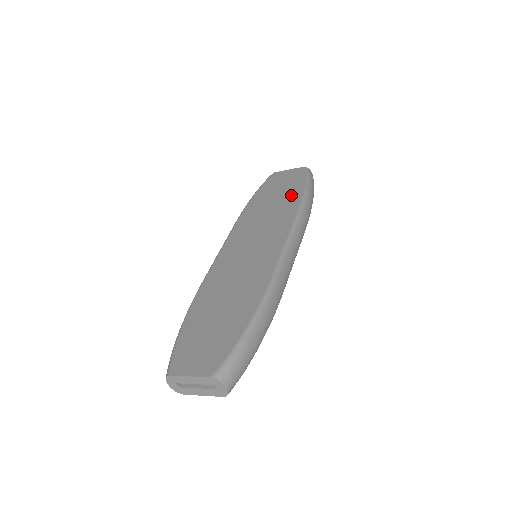
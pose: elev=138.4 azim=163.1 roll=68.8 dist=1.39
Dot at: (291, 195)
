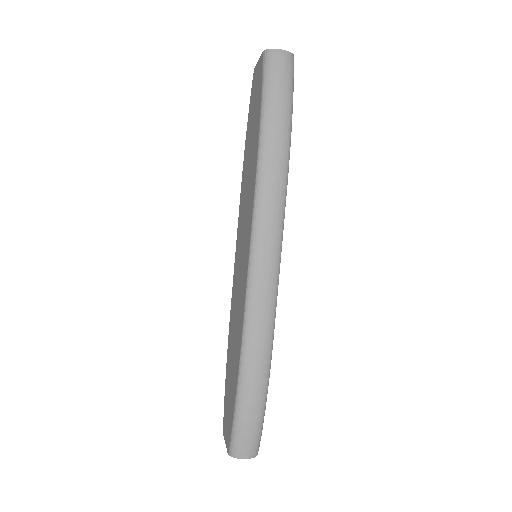
Dot at: (255, 139)
